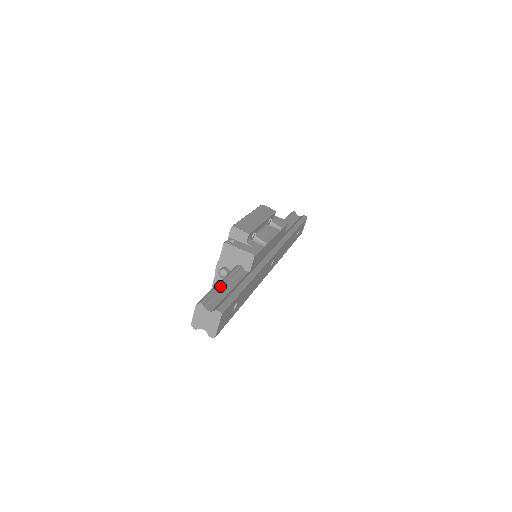
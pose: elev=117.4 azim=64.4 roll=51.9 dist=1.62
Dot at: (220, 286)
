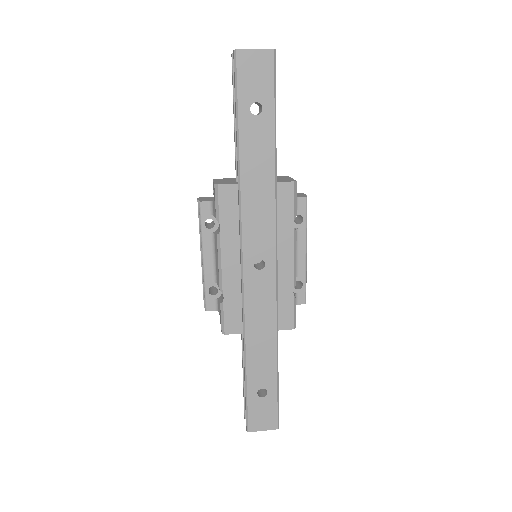
Dot at: occluded
